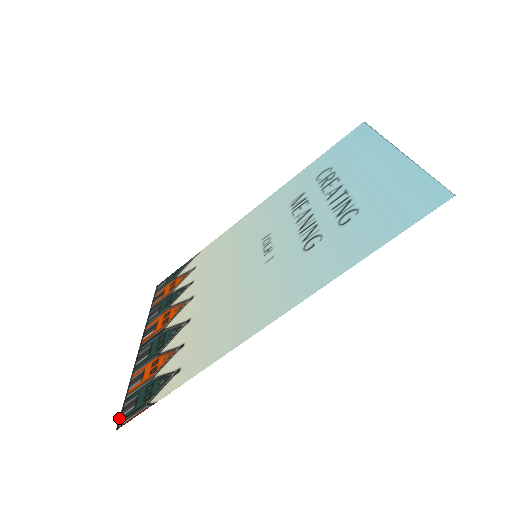
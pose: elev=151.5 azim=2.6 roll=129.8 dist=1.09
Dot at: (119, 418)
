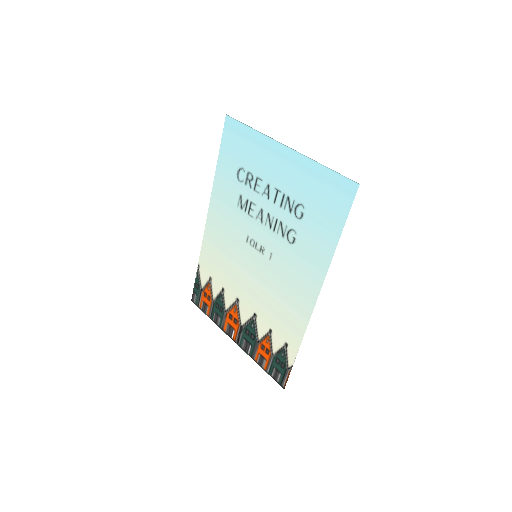
Dot at: occluded
